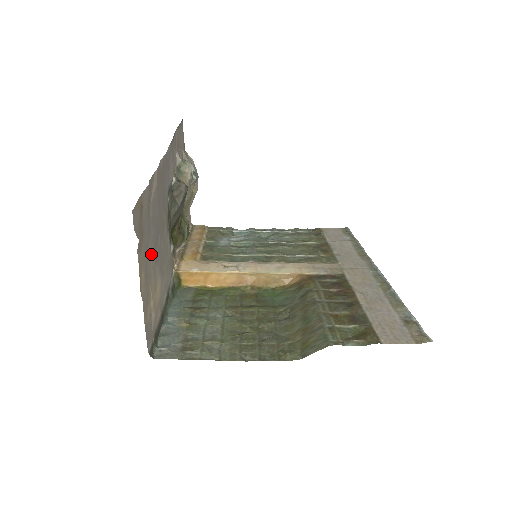
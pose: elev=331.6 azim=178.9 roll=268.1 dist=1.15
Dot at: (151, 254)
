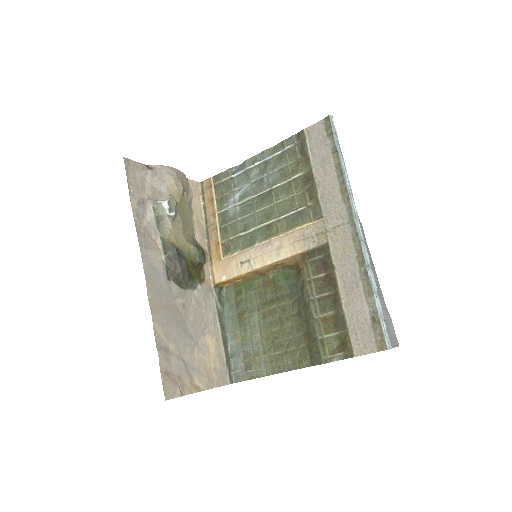
Dot at: (191, 354)
